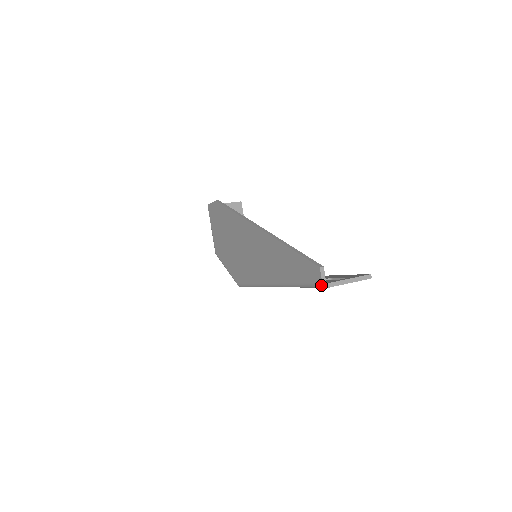
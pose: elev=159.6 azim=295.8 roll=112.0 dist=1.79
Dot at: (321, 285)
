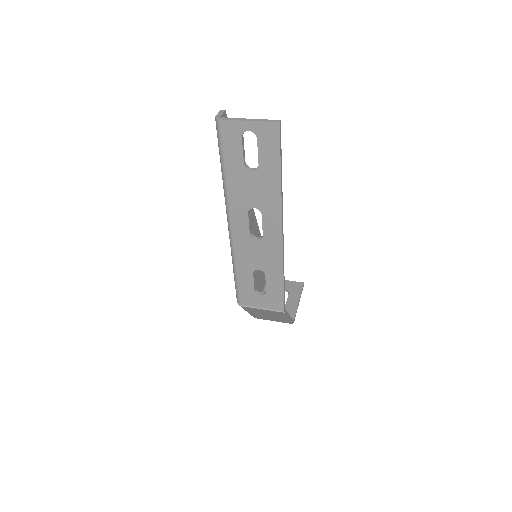
Dot at: (216, 122)
